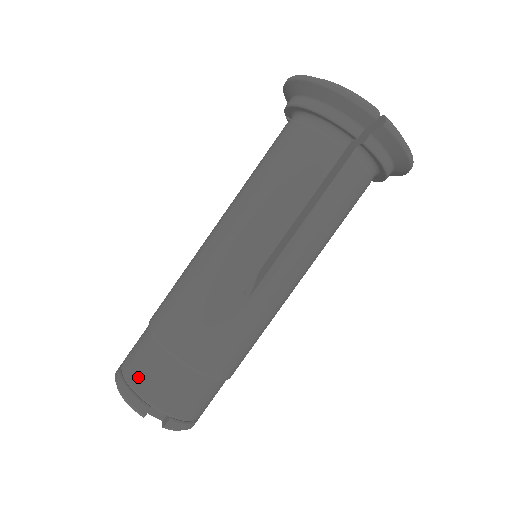
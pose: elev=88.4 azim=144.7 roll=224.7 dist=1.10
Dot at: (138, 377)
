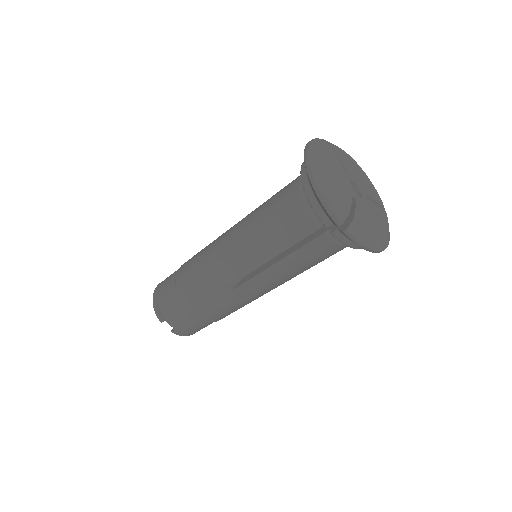
Dot at: (162, 301)
